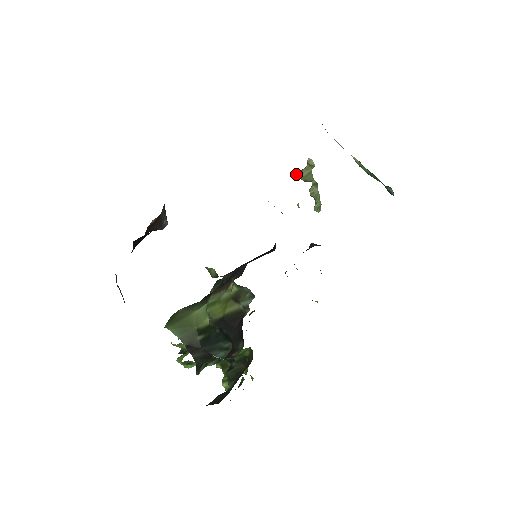
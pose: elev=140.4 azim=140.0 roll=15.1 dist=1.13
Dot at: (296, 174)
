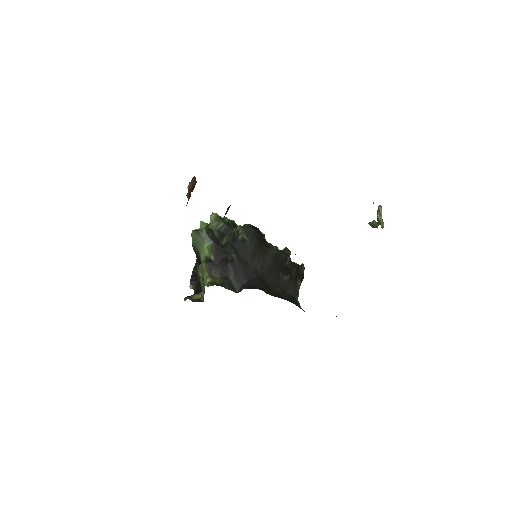
Dot at: (379, 209)
